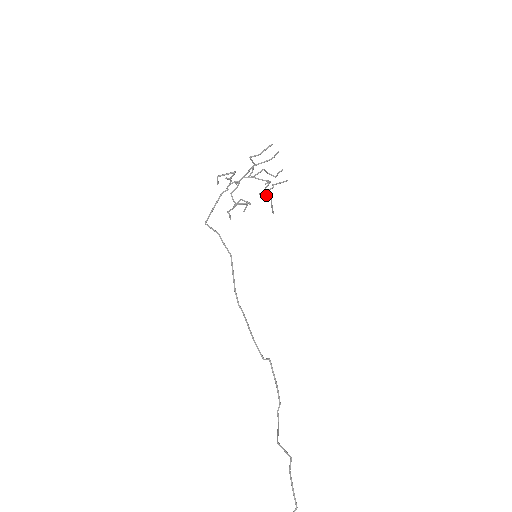
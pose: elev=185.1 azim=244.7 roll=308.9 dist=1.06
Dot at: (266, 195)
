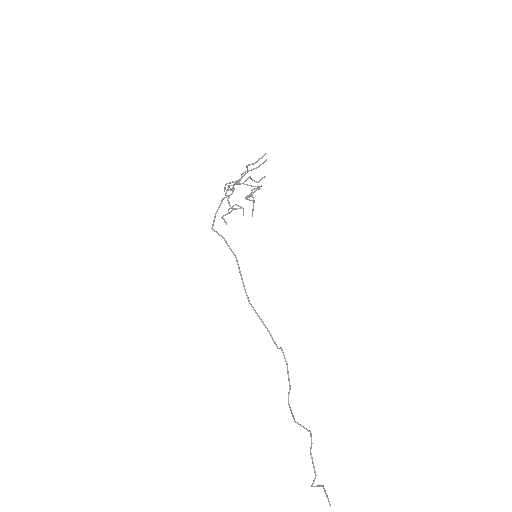
Dot at: (250, 200)
